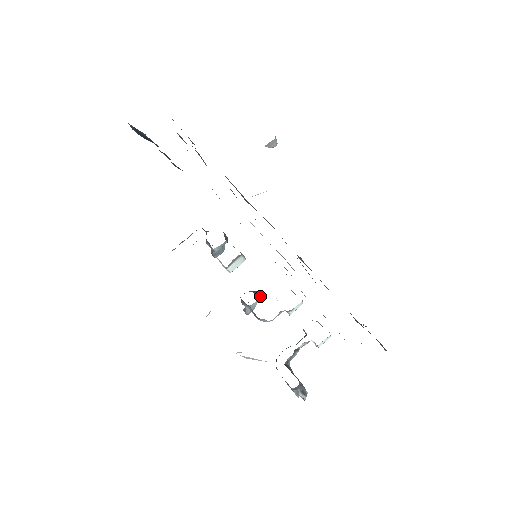
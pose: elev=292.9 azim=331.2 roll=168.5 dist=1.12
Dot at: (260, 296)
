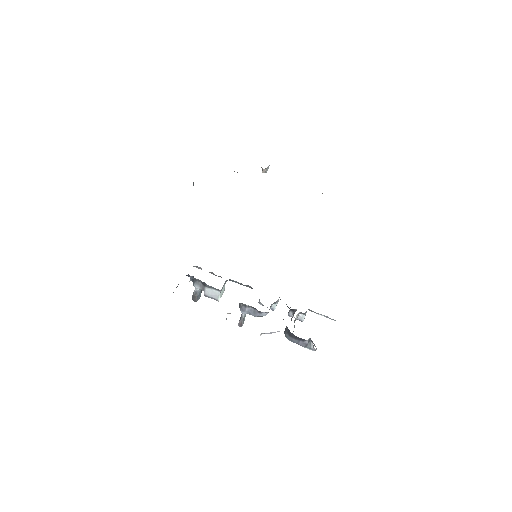
Dot at: occluded
